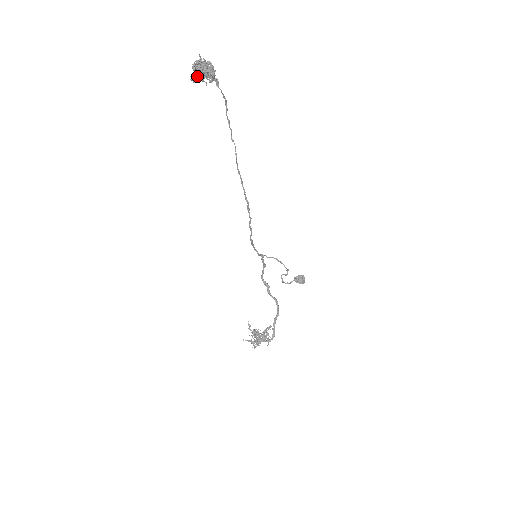
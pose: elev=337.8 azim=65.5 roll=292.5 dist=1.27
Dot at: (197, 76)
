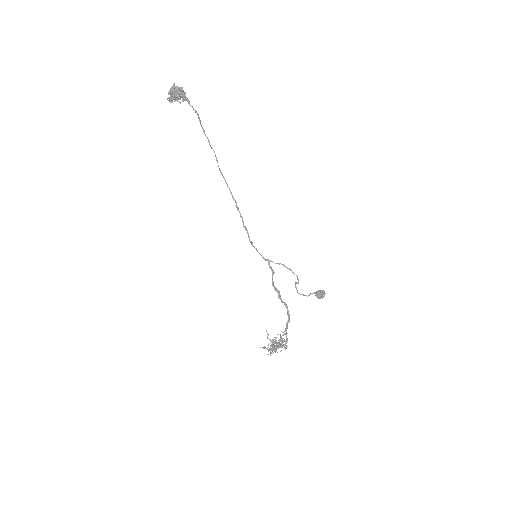
Dot at: (171, 97)
